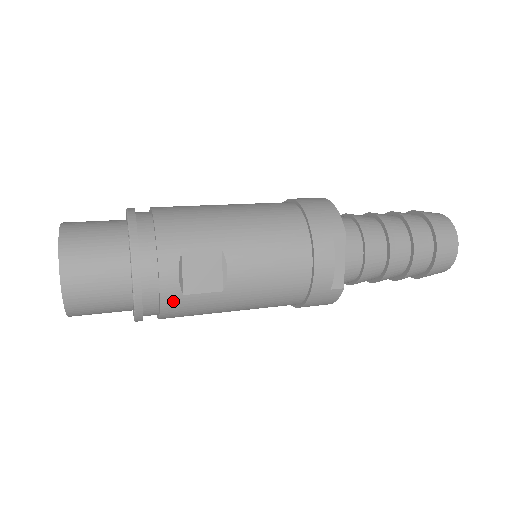
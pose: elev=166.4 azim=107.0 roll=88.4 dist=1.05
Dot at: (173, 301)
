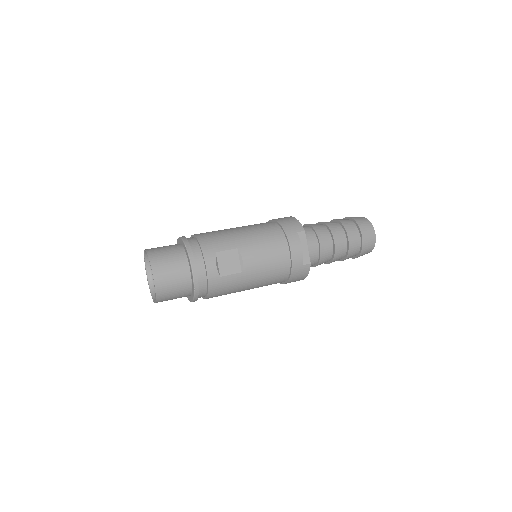
Dot at: (215, 281)
